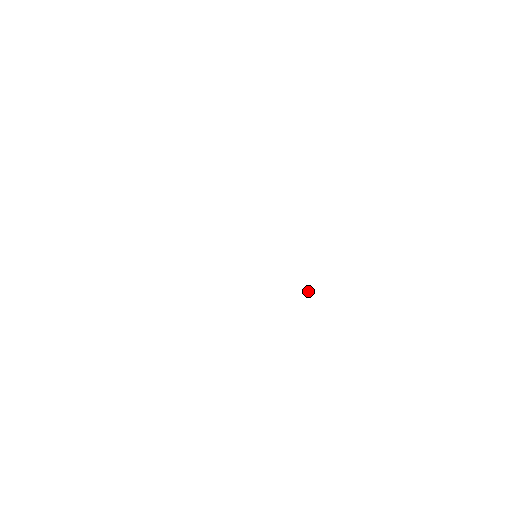
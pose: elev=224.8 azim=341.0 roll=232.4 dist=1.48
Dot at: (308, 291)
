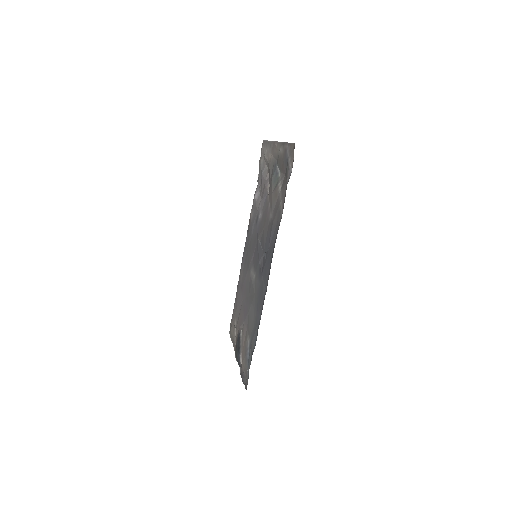
Dot at: (235, 326)
